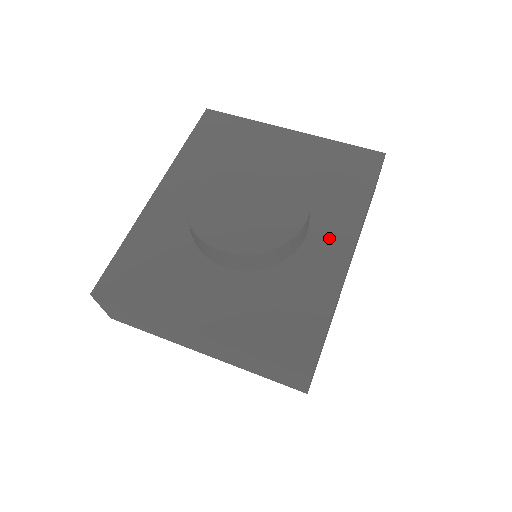
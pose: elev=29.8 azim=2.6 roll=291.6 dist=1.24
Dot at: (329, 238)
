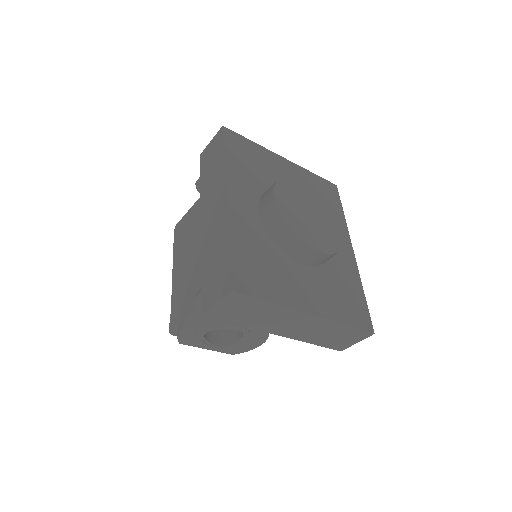
Dot at: occluded
